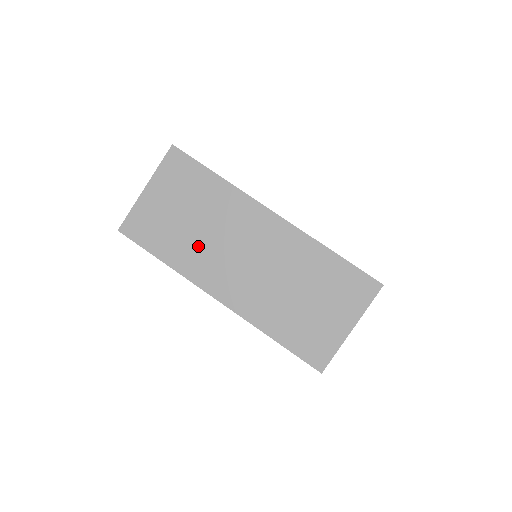
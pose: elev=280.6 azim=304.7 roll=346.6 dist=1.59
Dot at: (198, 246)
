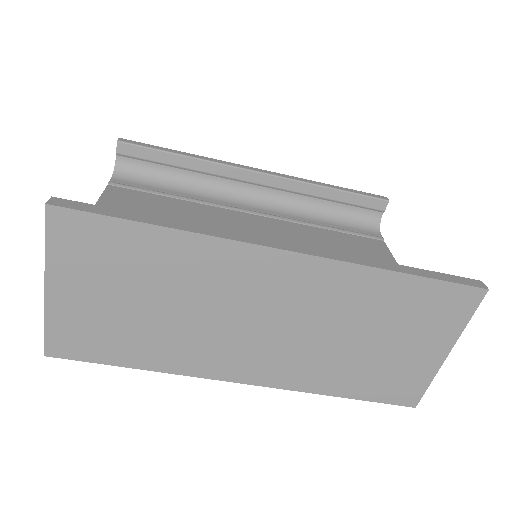
Dot at: (182, 334)
